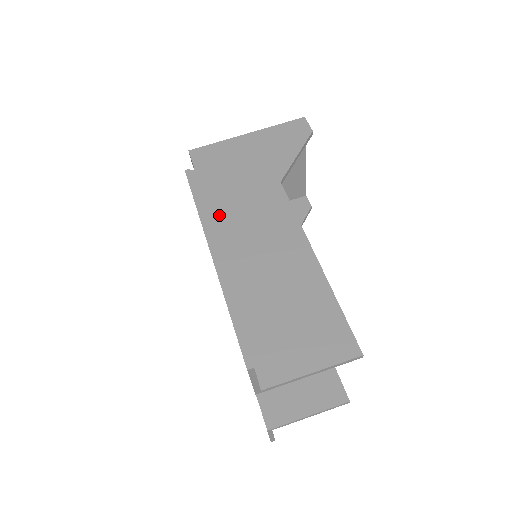
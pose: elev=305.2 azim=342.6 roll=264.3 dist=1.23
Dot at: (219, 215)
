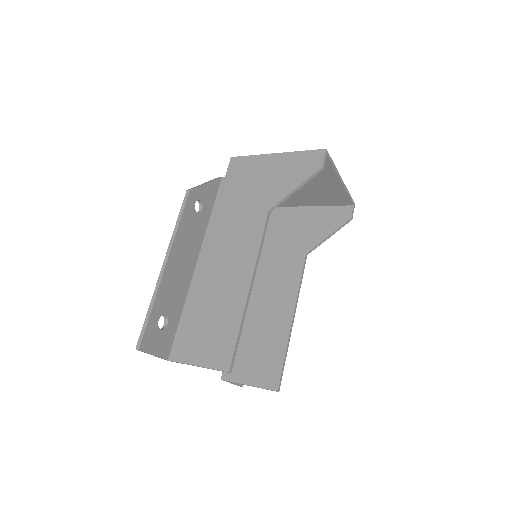
Dot at: (217, 224)
